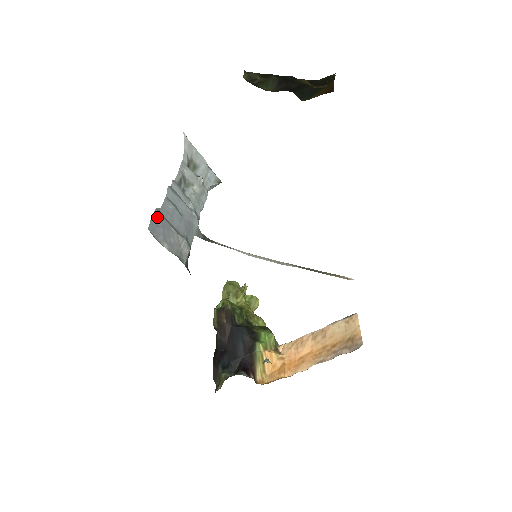
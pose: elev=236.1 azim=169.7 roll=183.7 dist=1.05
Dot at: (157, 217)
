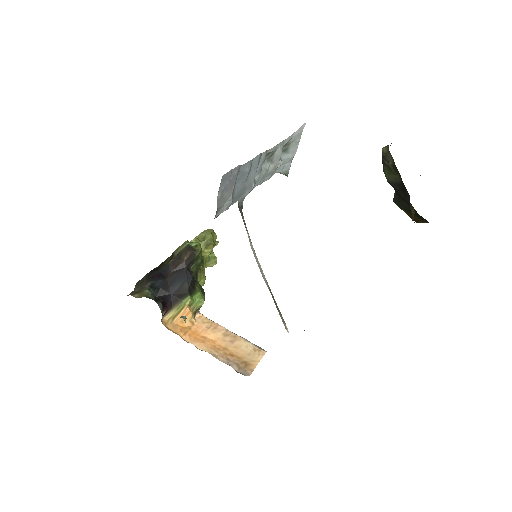
Dot at: (235, 171)
